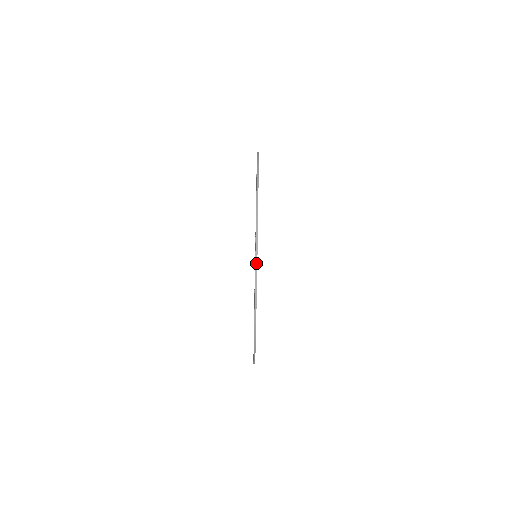
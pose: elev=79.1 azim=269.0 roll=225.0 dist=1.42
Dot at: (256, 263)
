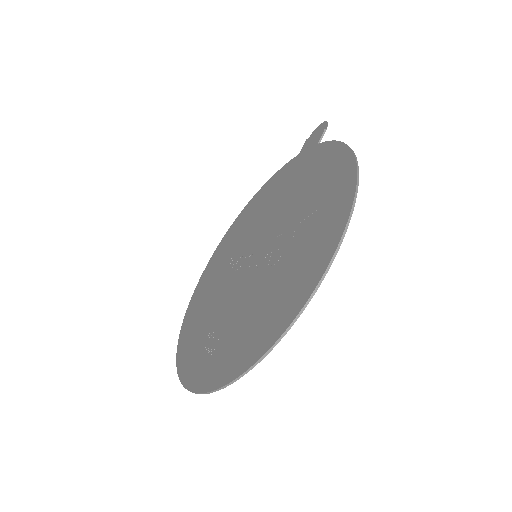
Dot at: (275, 344)
